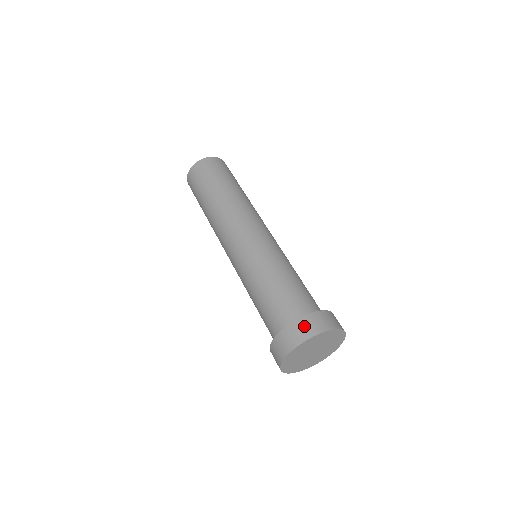
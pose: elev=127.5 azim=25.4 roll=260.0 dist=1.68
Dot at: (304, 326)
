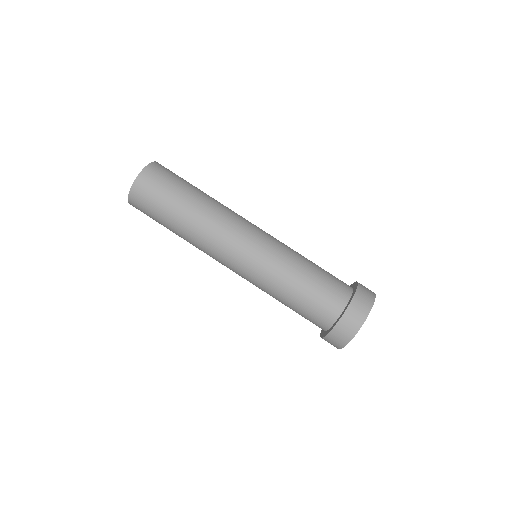
Dot at: (339, 335)
